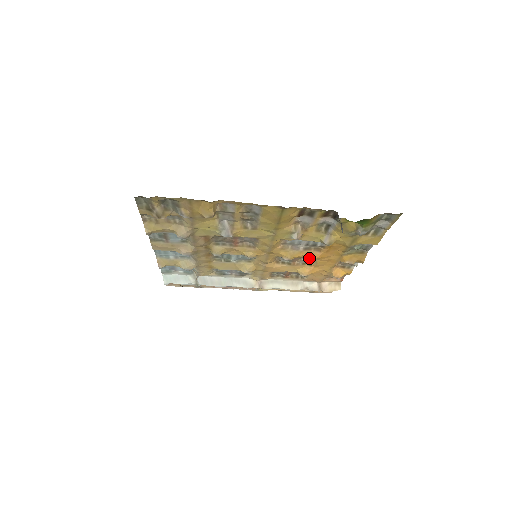
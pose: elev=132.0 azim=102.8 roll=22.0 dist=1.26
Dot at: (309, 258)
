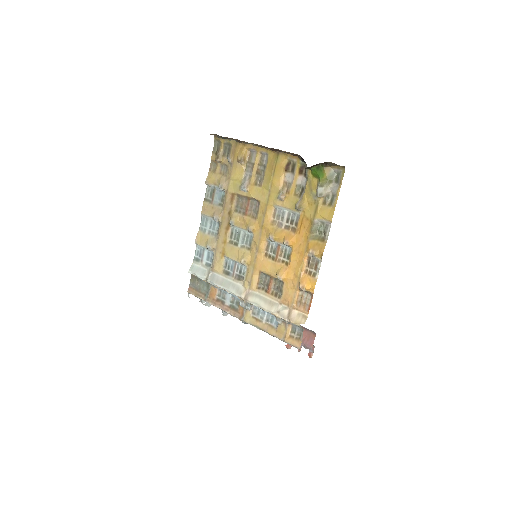
Dot at: (286, 239)
